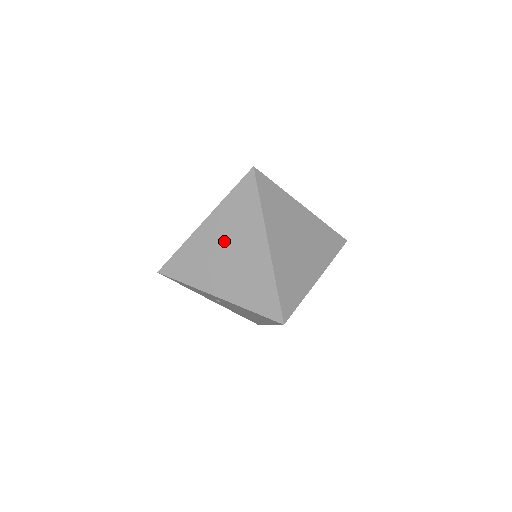
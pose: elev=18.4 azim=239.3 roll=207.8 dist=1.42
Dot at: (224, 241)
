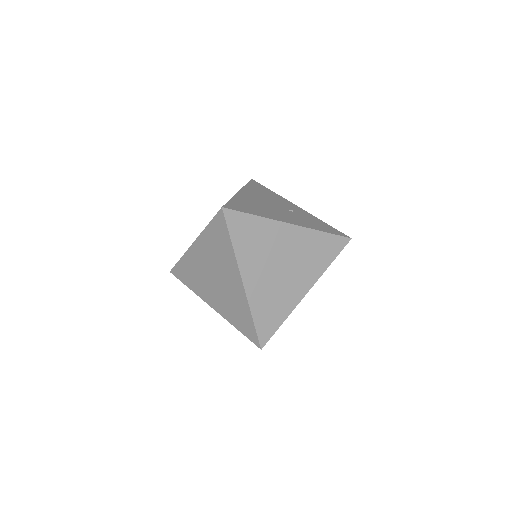
Dot at: (210, 266)
